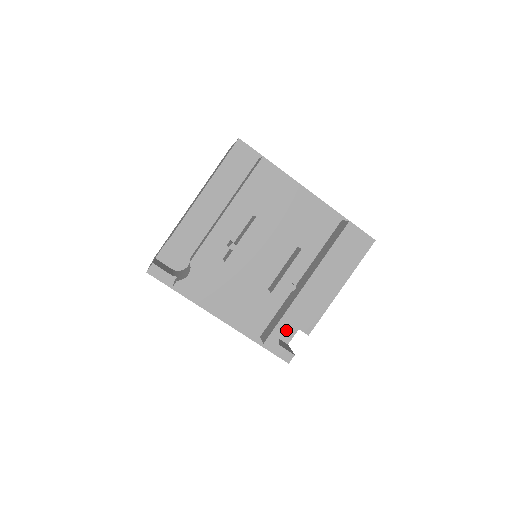
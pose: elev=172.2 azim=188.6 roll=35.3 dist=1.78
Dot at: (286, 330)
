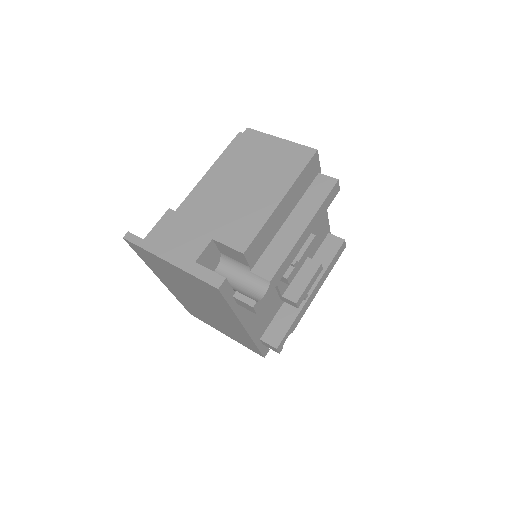
Dot at: occluded
